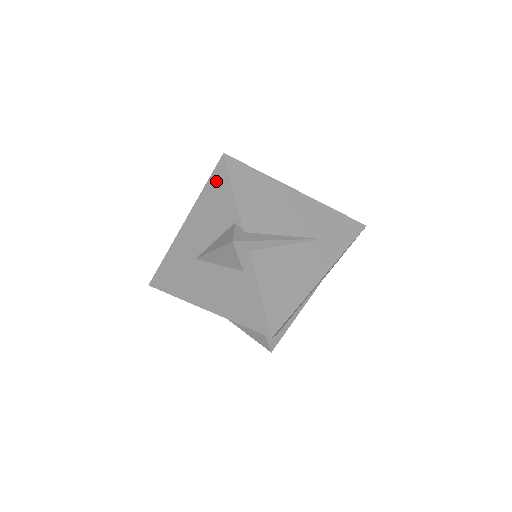
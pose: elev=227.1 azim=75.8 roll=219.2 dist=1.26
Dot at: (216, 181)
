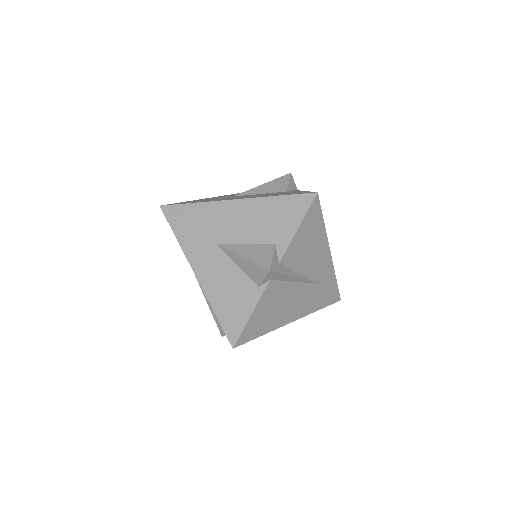
Dot at: occluded
